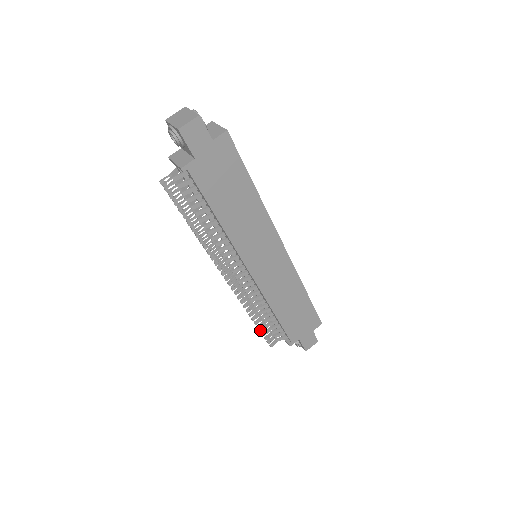
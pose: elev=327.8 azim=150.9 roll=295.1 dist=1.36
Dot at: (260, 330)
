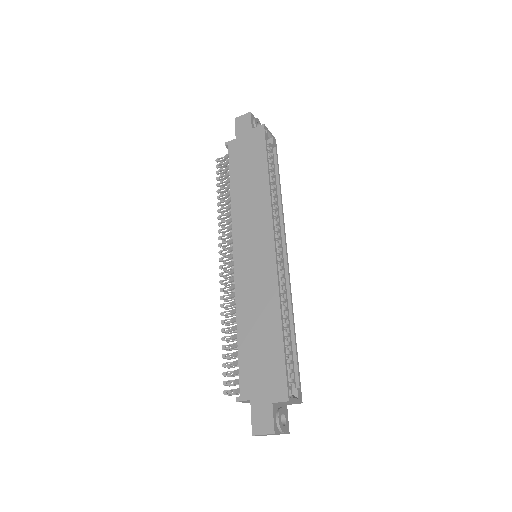
Dot at: (223, 354)
